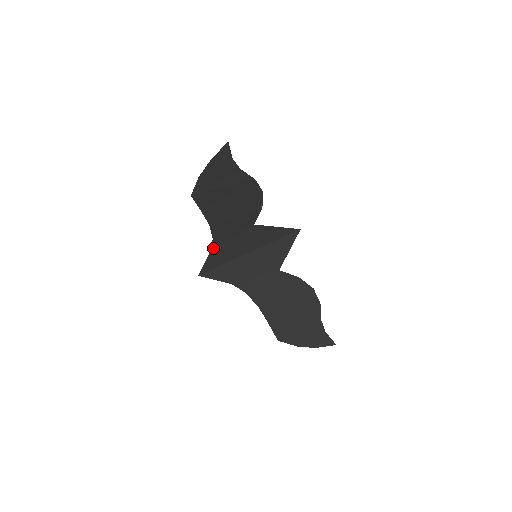
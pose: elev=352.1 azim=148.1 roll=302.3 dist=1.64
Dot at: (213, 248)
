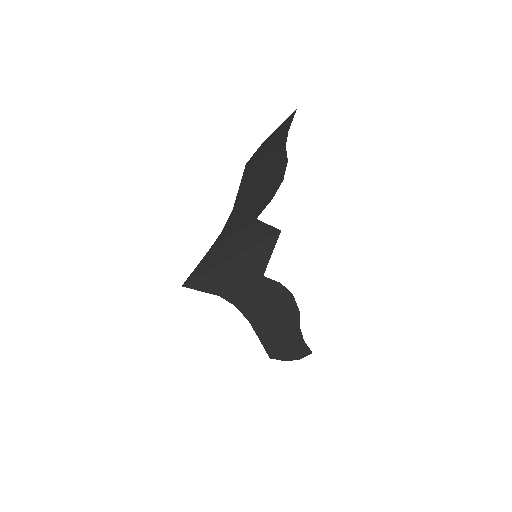
Dot at: (213, 246)
